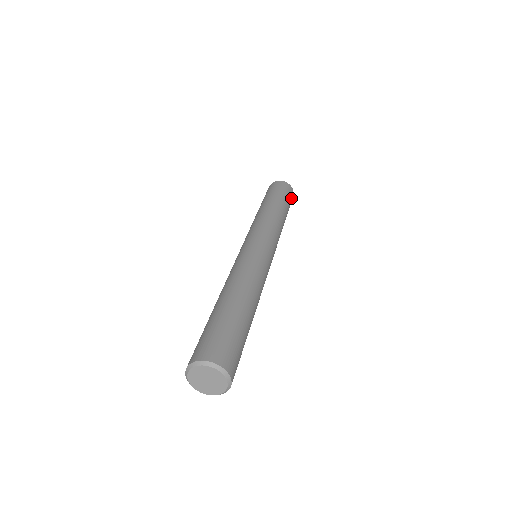
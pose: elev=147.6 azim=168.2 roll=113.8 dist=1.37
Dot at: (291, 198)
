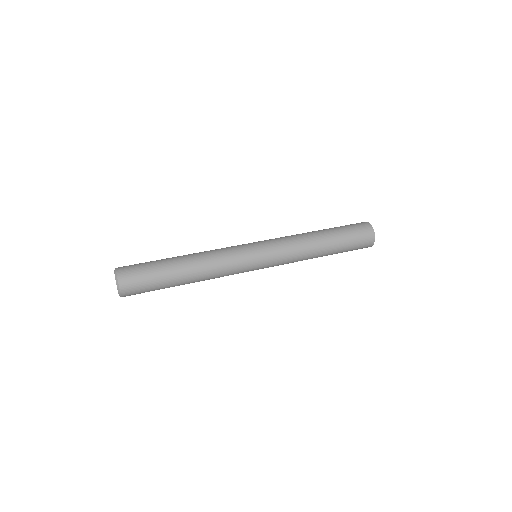
Dot at: (360, 247)
